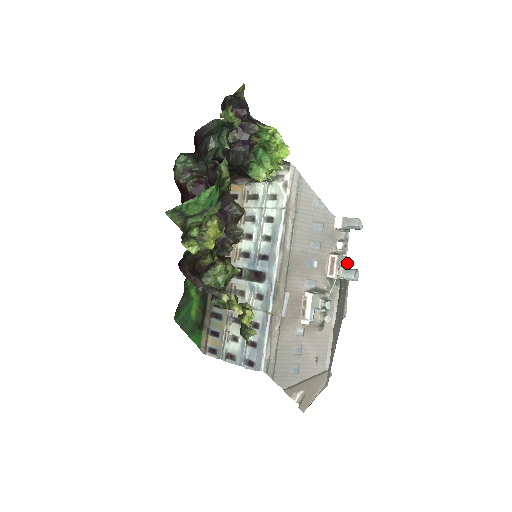
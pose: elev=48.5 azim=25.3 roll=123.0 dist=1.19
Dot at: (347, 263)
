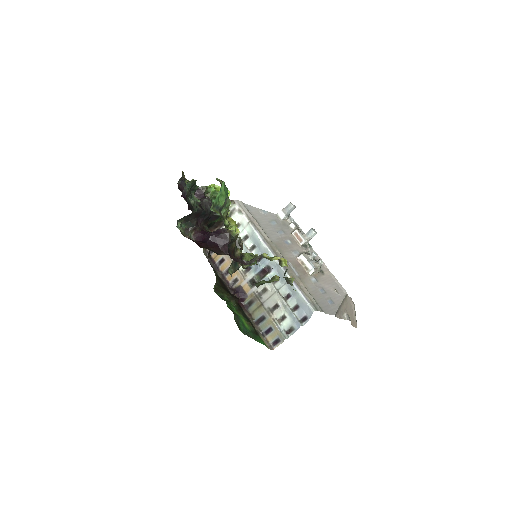
Dot at: occluded
